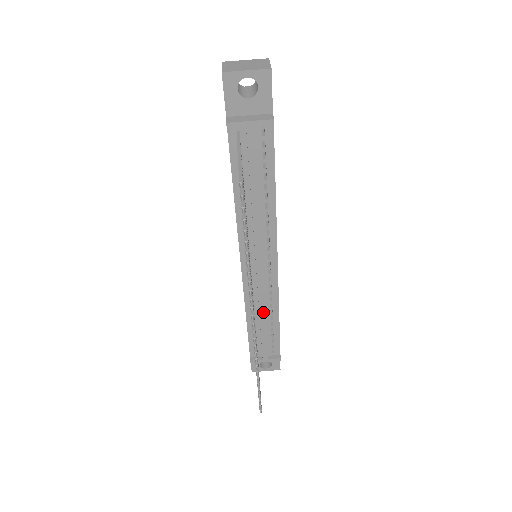
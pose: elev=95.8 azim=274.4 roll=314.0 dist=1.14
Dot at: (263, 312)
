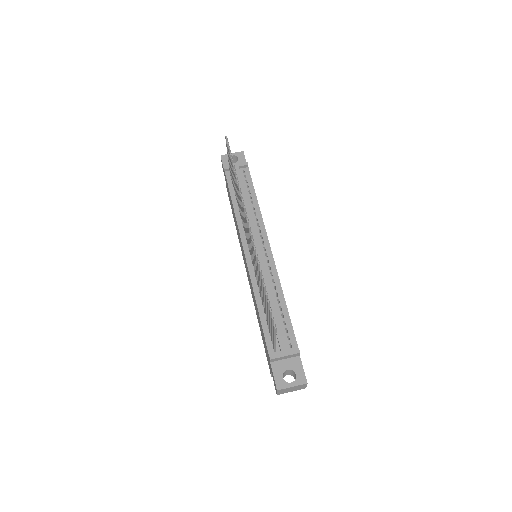
Dot at: (269, 290)
